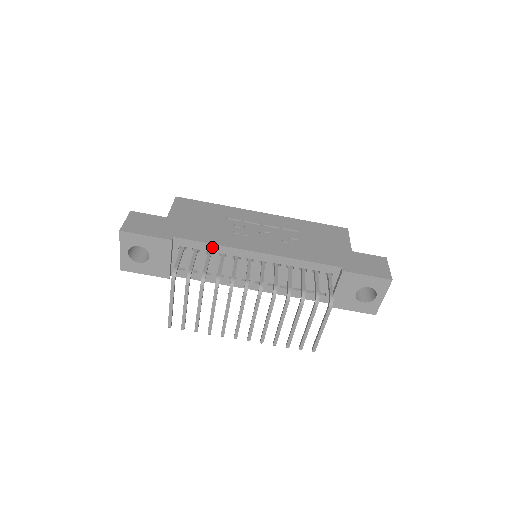
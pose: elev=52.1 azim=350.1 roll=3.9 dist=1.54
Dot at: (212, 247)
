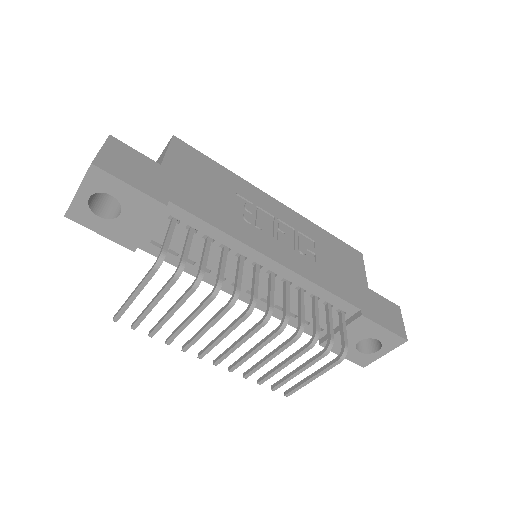
Dot at: (216, 233)
